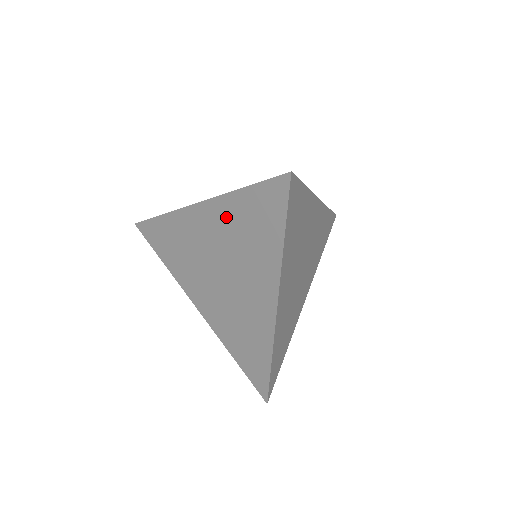
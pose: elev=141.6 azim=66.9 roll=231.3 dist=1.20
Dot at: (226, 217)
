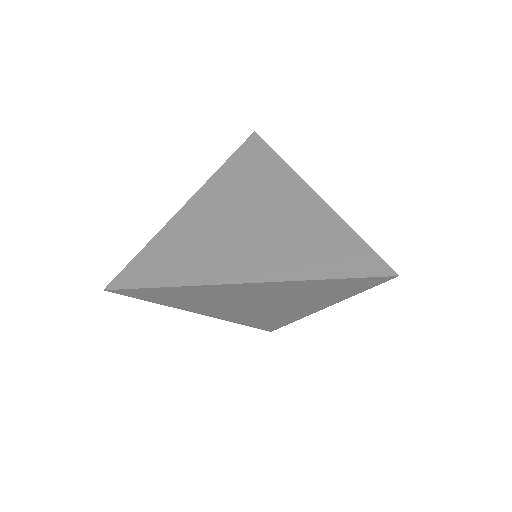
Dot at: (290, 288)
